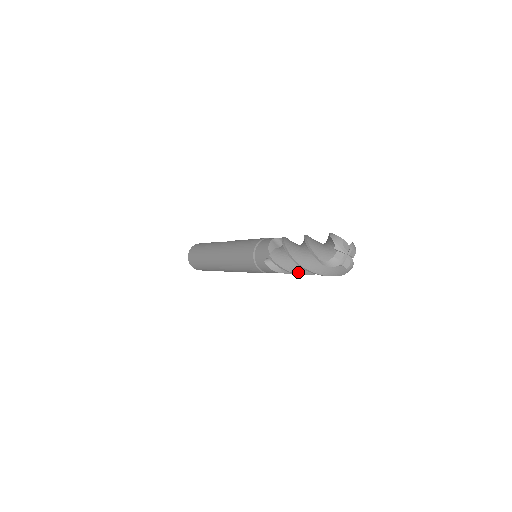
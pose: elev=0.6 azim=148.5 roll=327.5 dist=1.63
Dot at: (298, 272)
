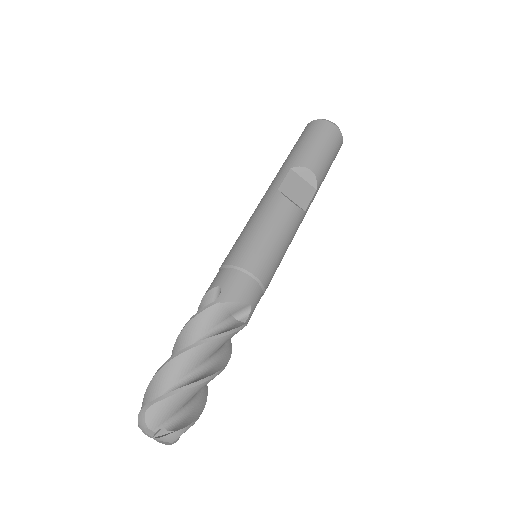
Dot at: occluded
